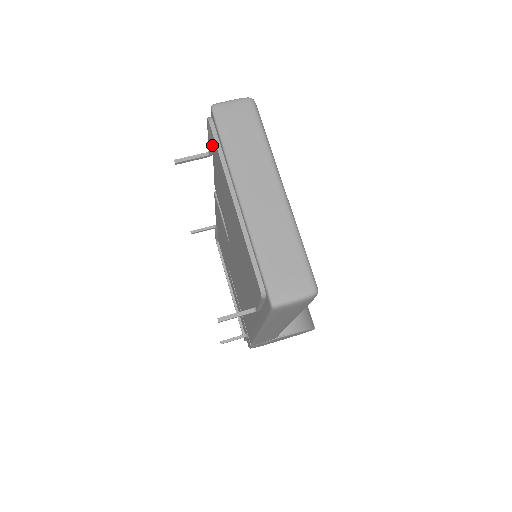
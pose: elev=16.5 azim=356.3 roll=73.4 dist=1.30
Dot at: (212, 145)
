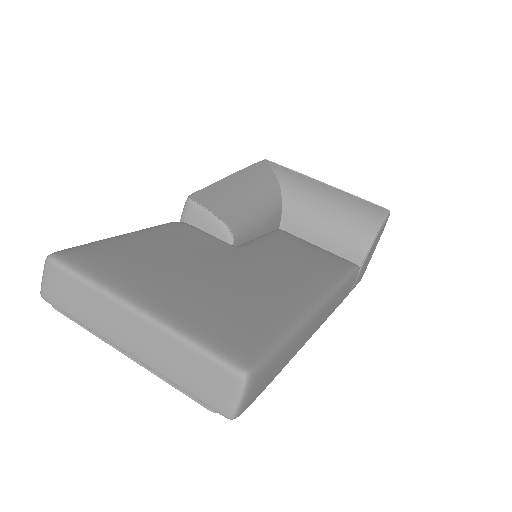
Dot at: occluded
